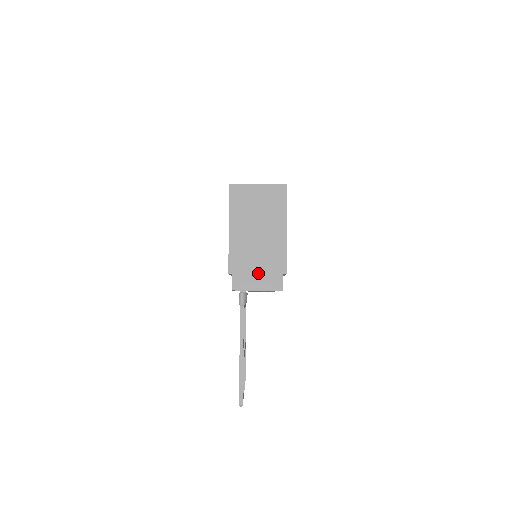
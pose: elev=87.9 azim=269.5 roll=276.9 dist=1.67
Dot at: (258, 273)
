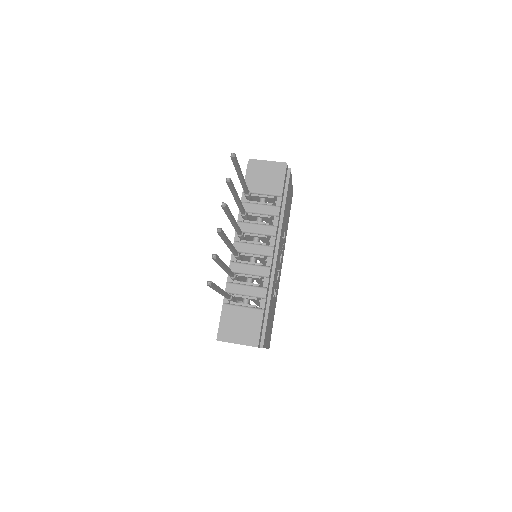
Dot at: occluded
